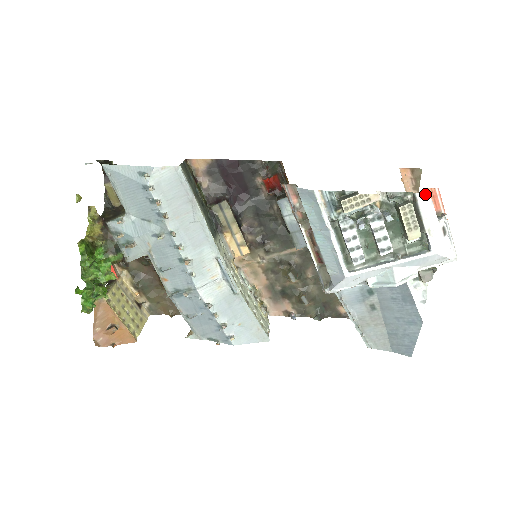
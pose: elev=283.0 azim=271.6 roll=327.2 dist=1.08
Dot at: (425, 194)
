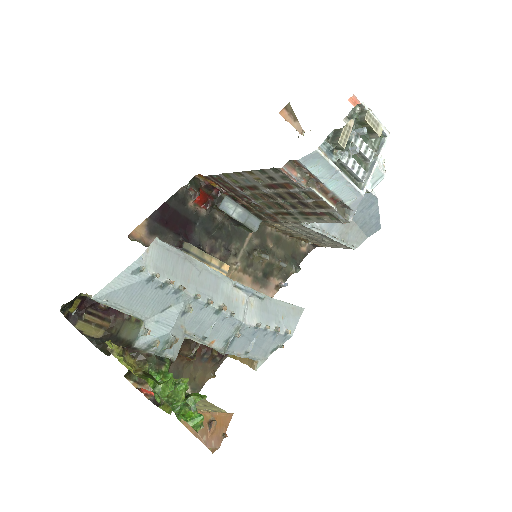
Dot at: occluded
